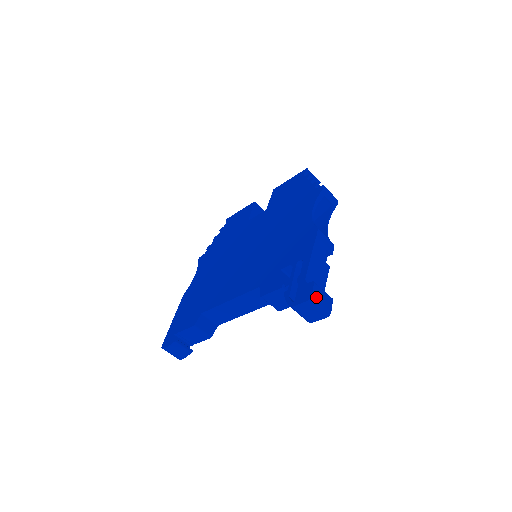
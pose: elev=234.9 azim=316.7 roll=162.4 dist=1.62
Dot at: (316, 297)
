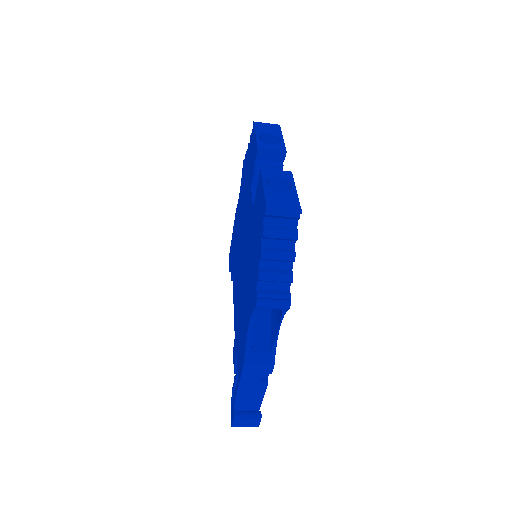
Dot at: (237, 425)
